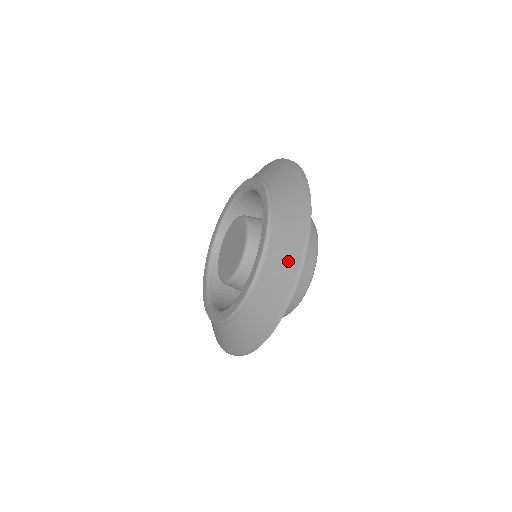
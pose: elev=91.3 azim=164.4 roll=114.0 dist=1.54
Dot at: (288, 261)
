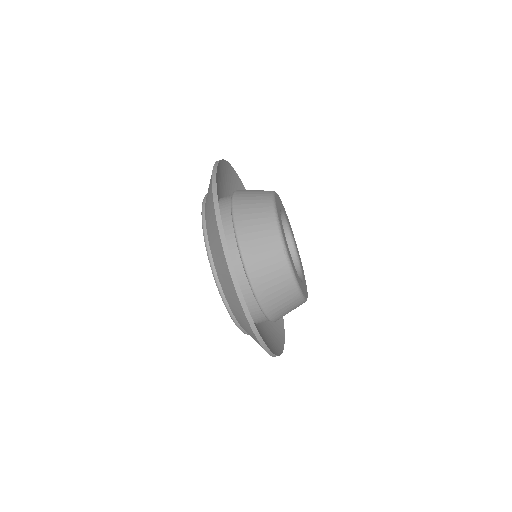
Dot at: (217, 246)
